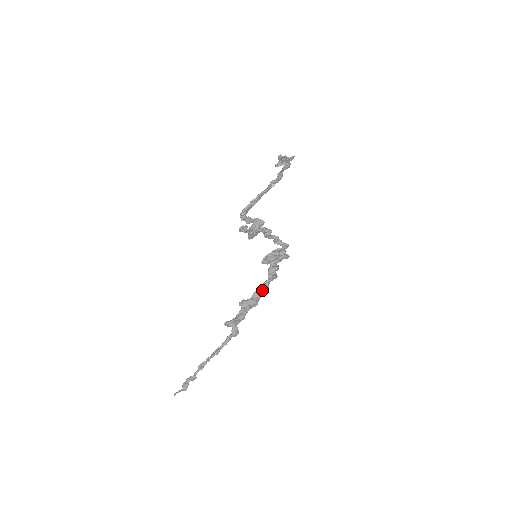
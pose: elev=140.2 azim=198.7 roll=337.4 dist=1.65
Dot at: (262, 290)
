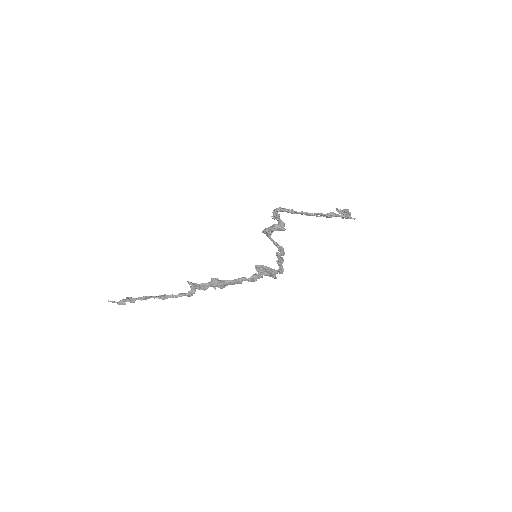
Dot at: (236, 283)
